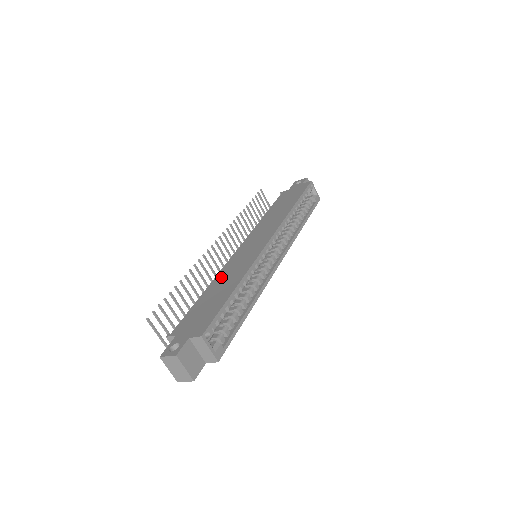
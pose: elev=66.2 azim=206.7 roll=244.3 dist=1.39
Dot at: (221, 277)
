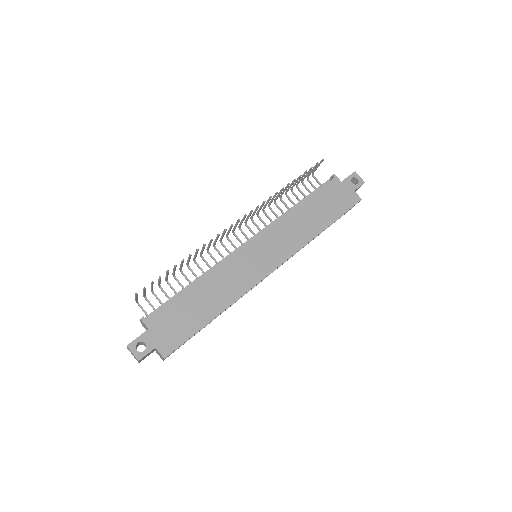
Dot at: (215, 279)
